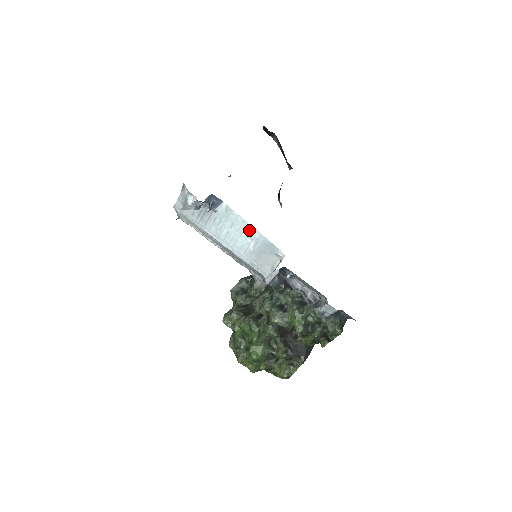
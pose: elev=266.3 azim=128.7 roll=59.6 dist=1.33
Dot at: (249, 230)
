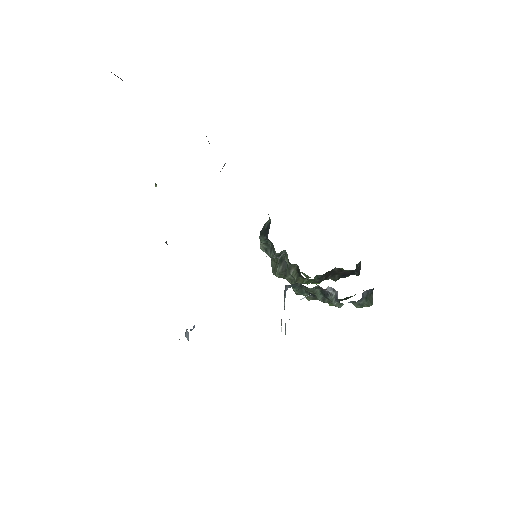
Dot at: occluded
